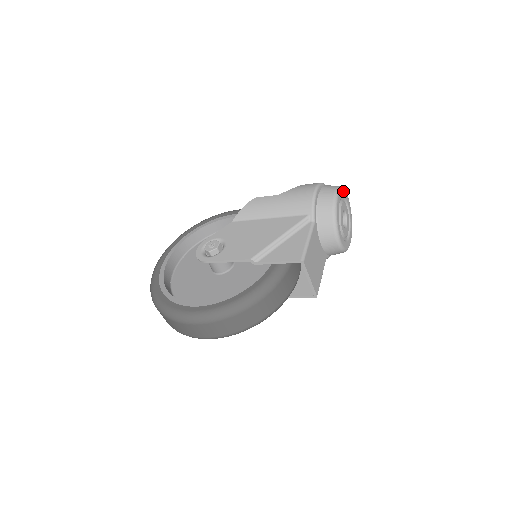
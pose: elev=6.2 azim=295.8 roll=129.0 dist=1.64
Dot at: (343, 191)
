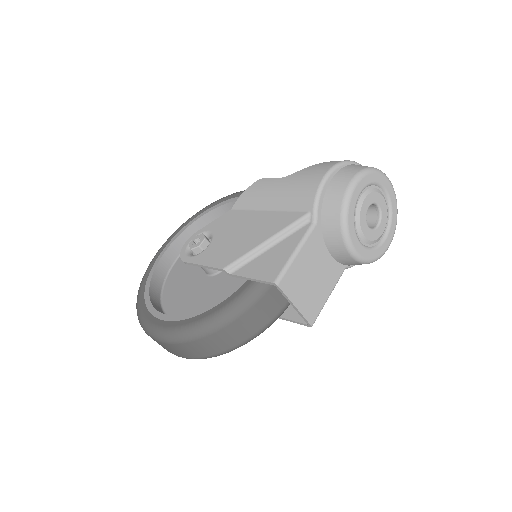
Dot at: (374, 175)
